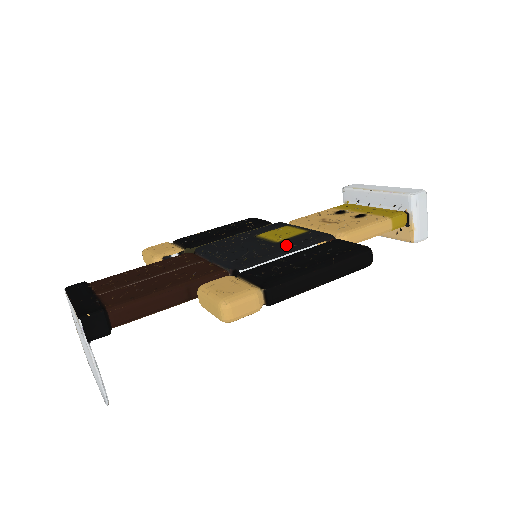
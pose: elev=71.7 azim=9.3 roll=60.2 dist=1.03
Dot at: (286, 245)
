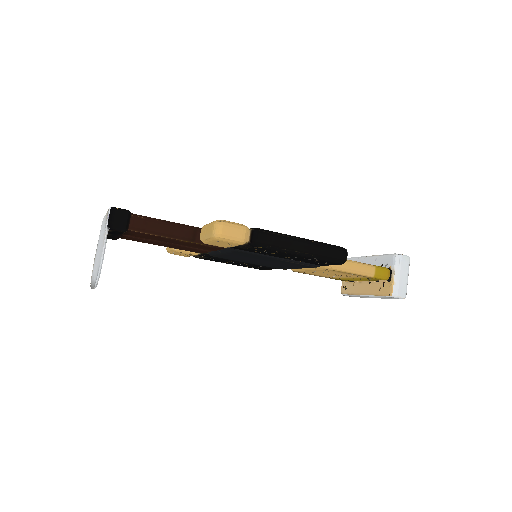
Dot at: occluded
